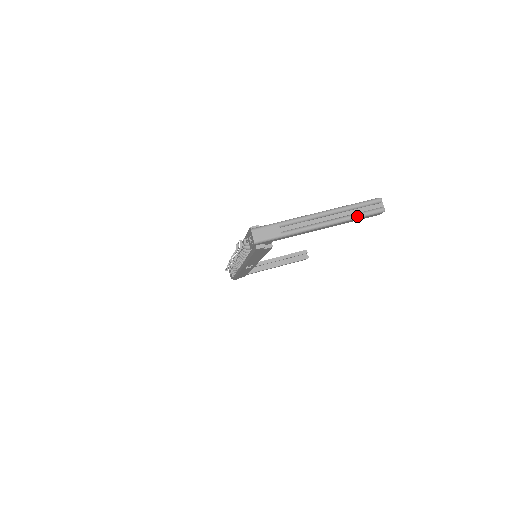
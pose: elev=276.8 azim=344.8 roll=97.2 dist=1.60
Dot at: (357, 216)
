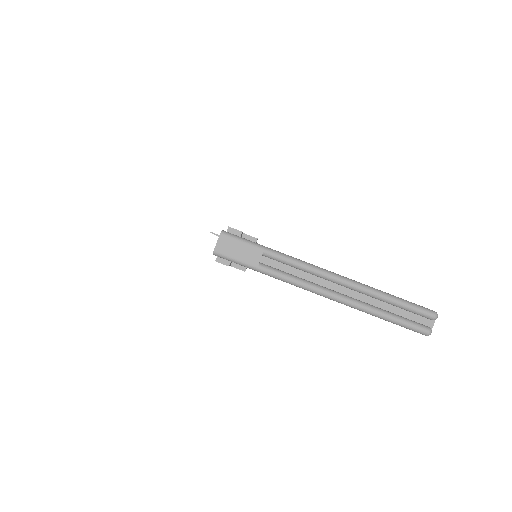
Dot at: (383, 315)
